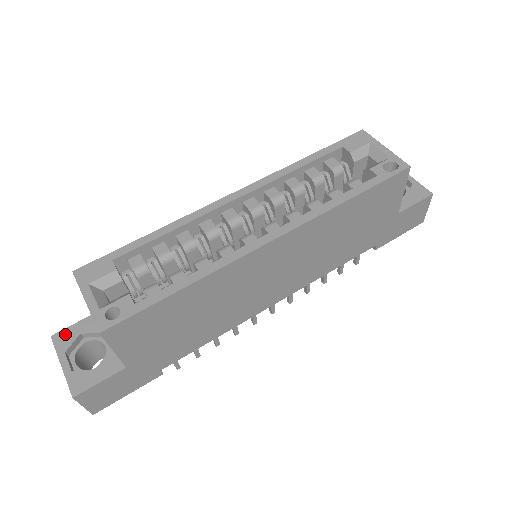
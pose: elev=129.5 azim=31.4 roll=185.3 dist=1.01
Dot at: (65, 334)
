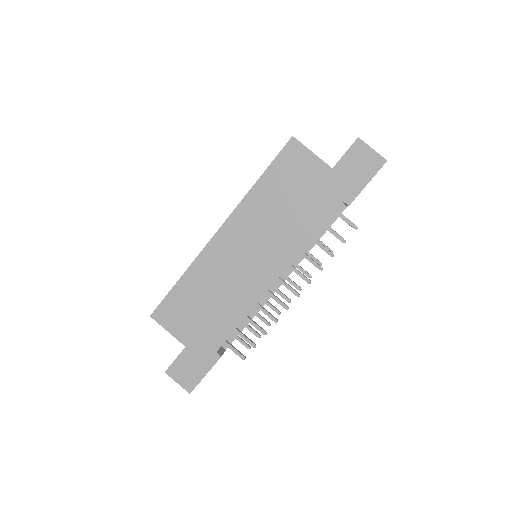
Dot at: occluded
